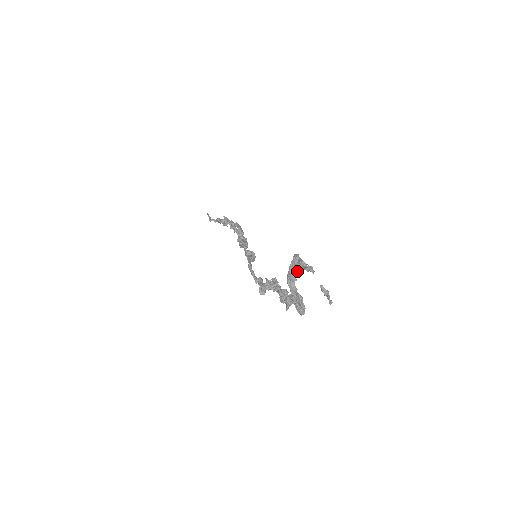
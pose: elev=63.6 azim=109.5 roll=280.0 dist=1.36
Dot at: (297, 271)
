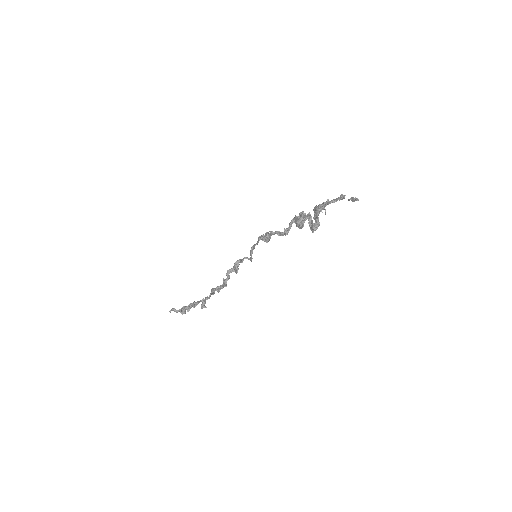
Dot at: (324, 208)
